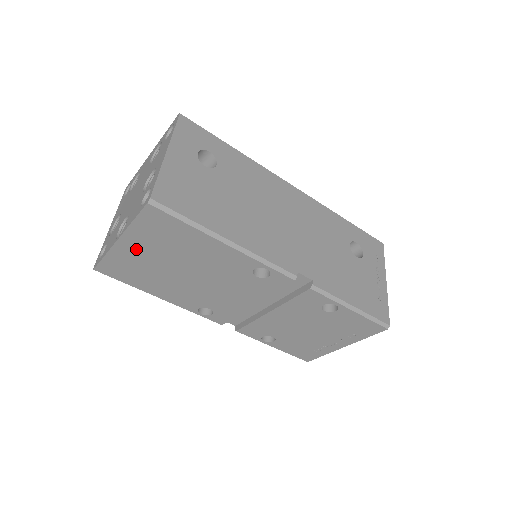
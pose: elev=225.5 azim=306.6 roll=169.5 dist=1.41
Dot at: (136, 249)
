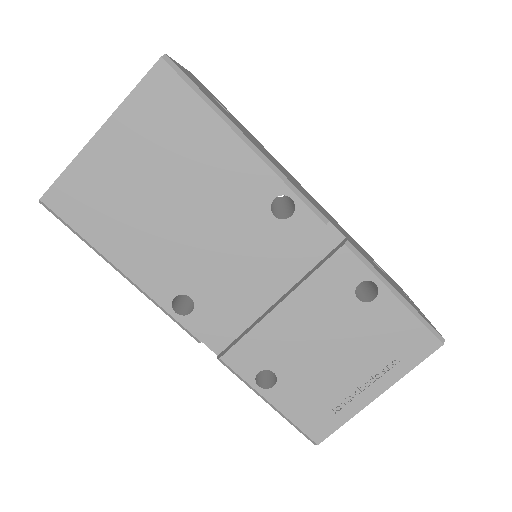
Dot at: (118, 152)
